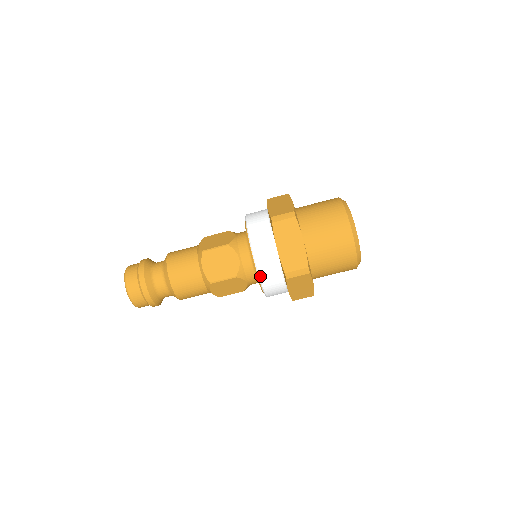
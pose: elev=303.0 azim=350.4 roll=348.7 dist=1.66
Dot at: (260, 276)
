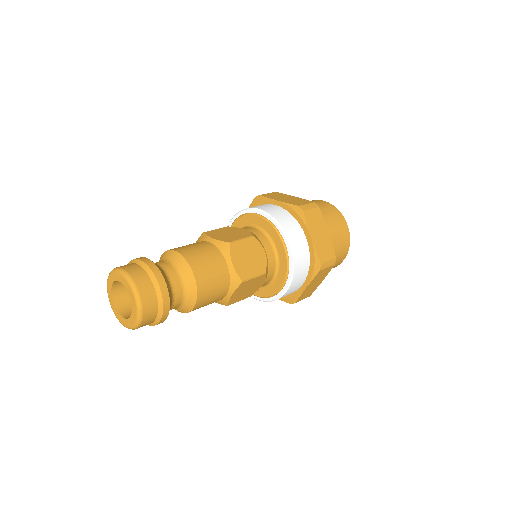
Dot at: (294, 269)
